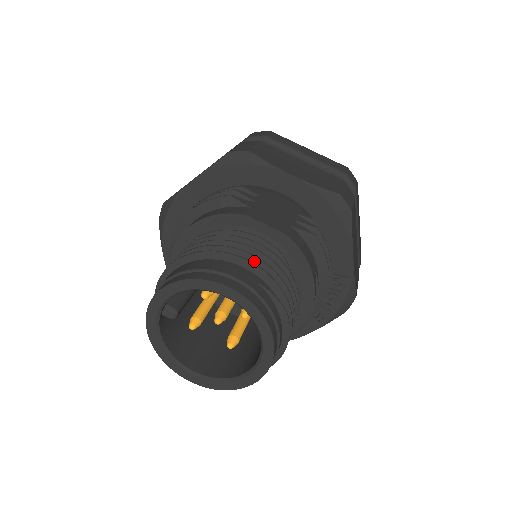
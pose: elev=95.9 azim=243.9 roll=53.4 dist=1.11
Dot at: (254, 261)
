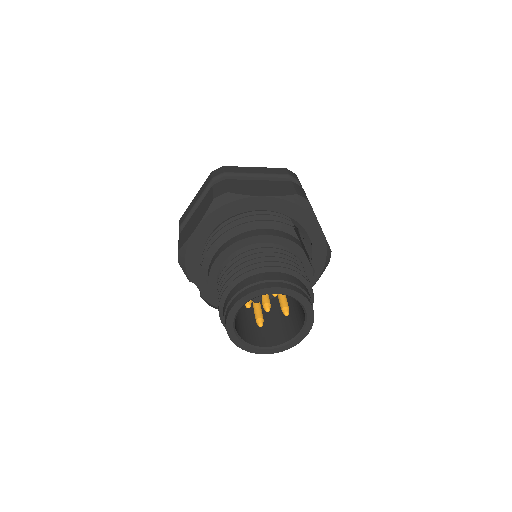
Dot at: occluded
